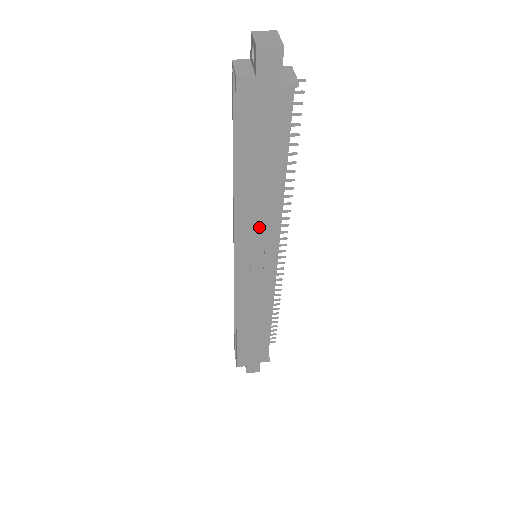
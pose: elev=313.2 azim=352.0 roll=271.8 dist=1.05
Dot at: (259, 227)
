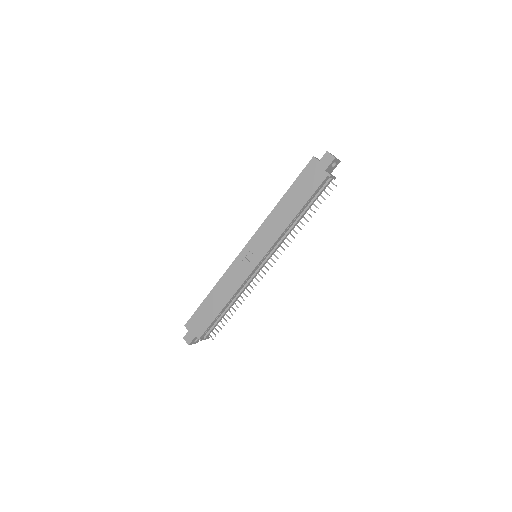
Dot at: (270, 232)
